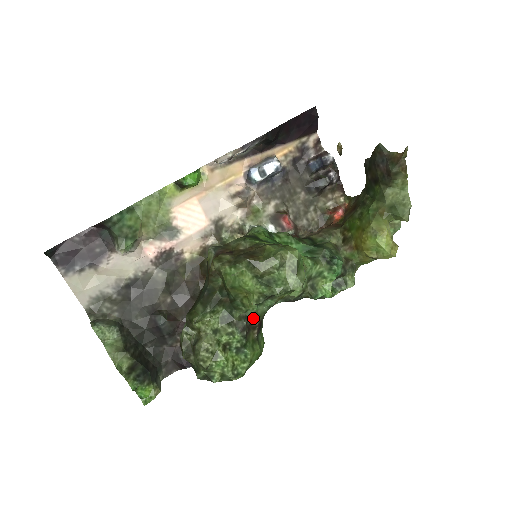
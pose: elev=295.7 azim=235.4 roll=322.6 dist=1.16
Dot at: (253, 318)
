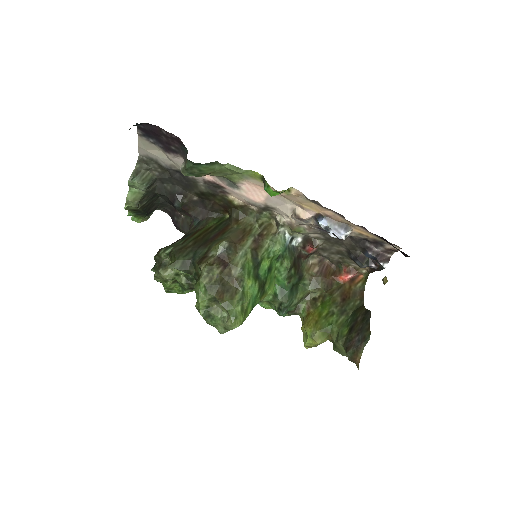
Dot at: occluded
